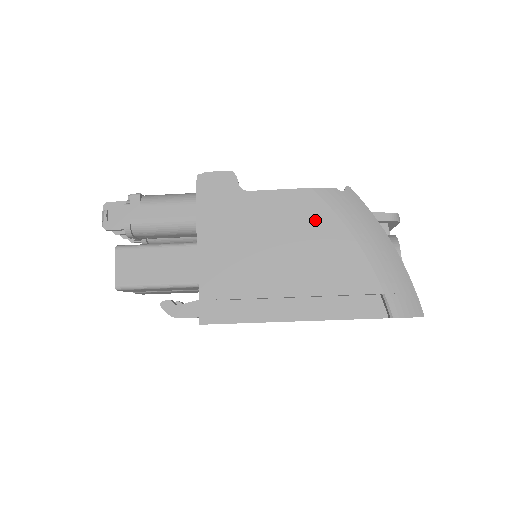
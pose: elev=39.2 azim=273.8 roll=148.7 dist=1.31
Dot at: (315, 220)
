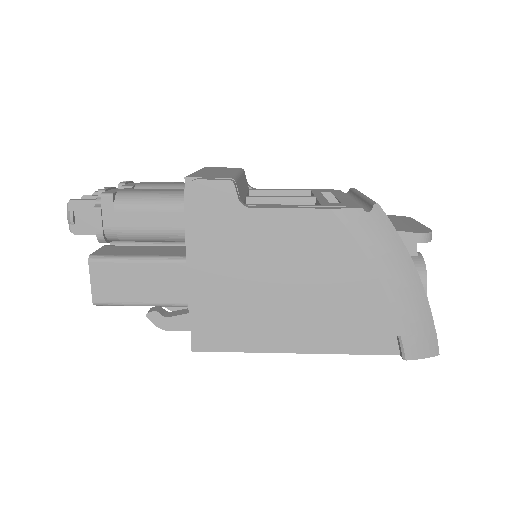
Dot at: (331, 249)
